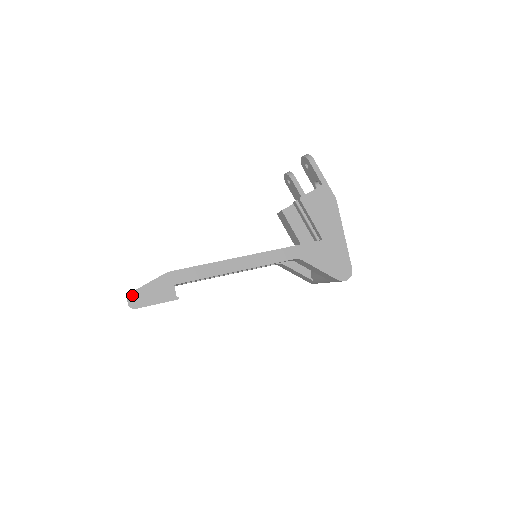
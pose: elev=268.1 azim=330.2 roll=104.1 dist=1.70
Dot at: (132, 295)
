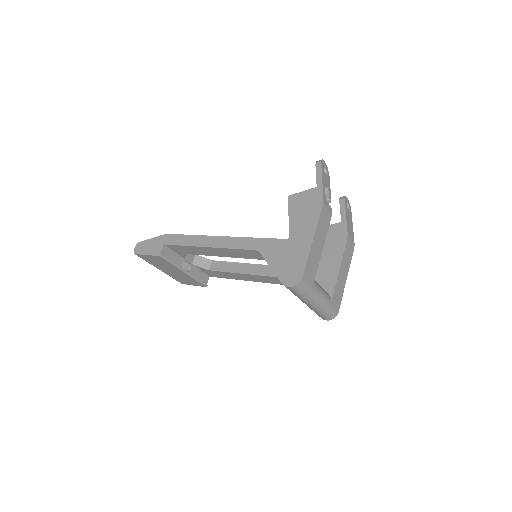
Dot at: (140, 244)
